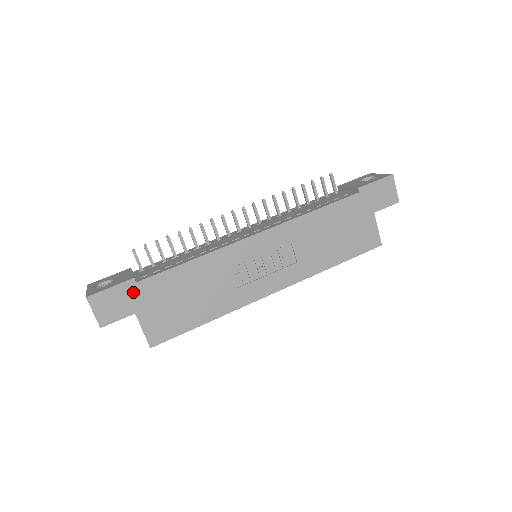
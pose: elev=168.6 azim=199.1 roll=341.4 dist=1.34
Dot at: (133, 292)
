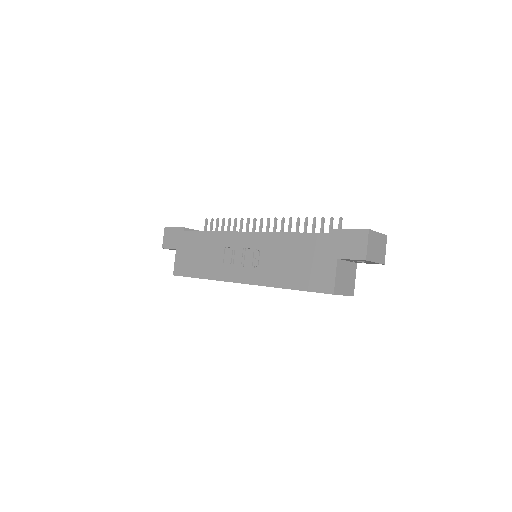
Dot at: (180, 236)
